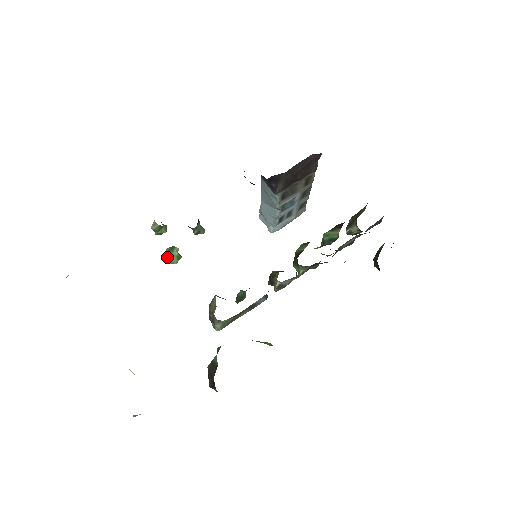
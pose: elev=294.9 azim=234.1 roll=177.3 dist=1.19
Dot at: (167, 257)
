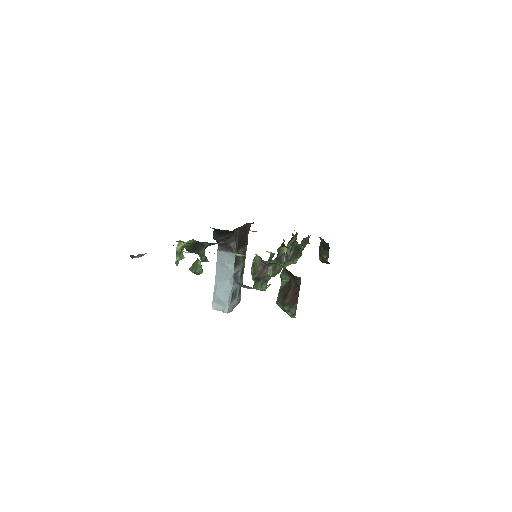
Dot at: (194, 269)
